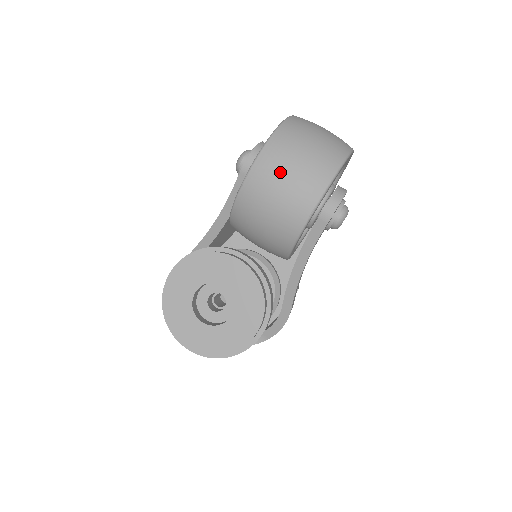
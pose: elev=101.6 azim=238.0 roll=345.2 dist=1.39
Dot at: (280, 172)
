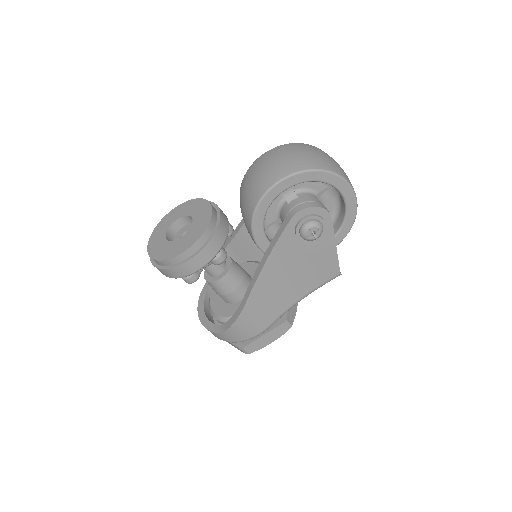
Dot at: (270, 159)
